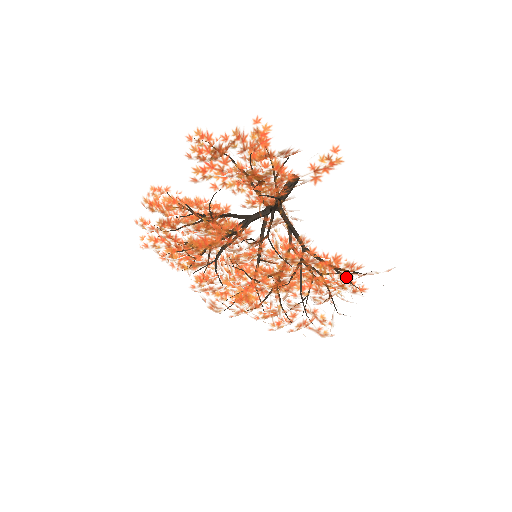
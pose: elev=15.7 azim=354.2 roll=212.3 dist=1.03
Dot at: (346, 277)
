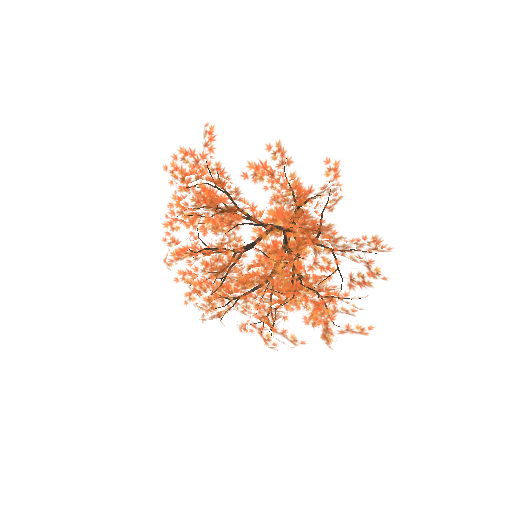
Dot at: occluded
